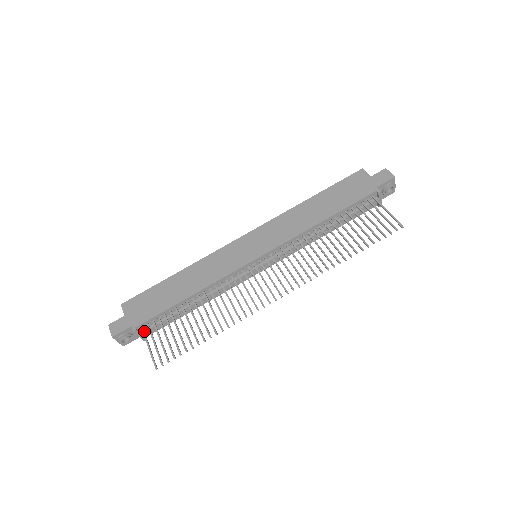
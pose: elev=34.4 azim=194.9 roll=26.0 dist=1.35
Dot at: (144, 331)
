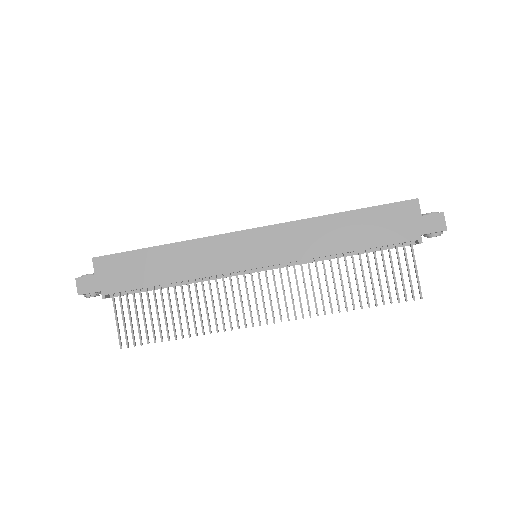
Dot at: (114, 299)
